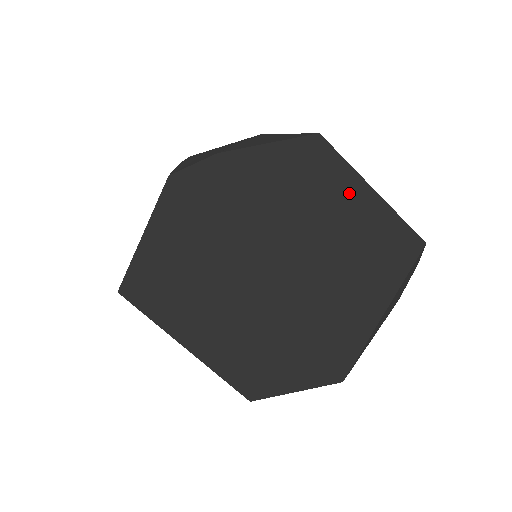
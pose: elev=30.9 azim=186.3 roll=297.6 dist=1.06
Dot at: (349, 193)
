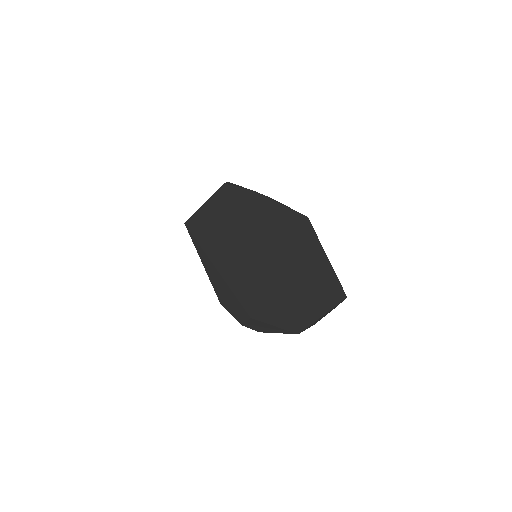
Dot at: (317, 254)
